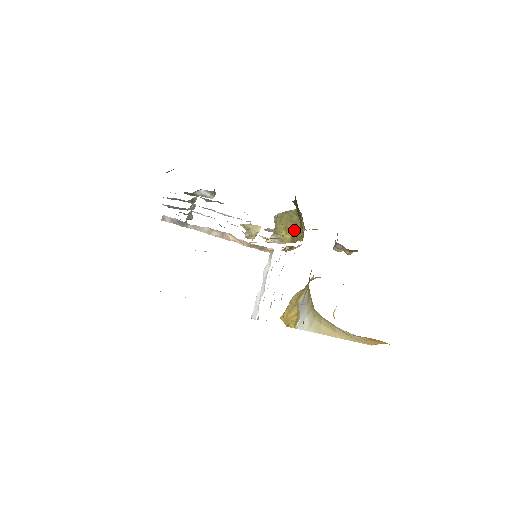
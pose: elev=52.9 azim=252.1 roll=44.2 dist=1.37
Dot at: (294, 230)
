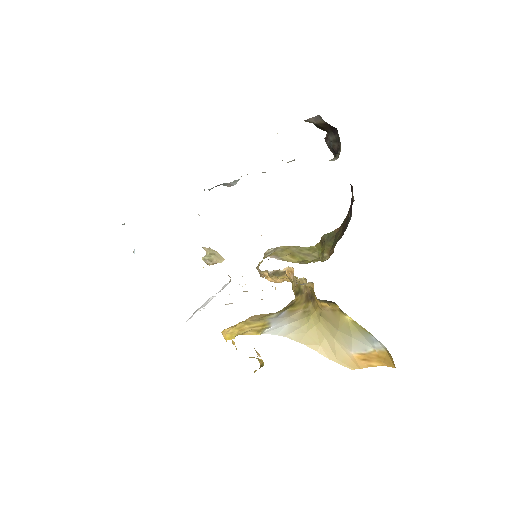
Dot at: (304, 258)
